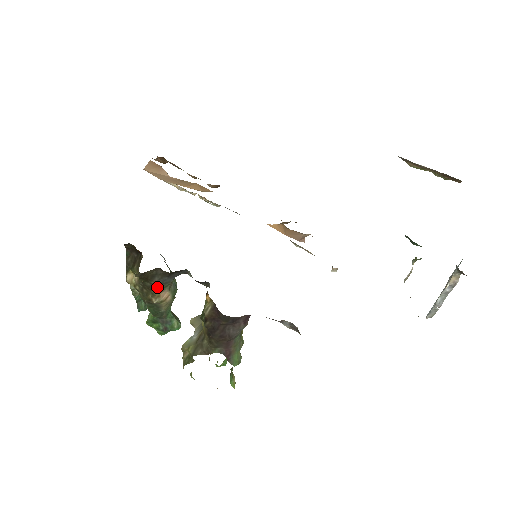
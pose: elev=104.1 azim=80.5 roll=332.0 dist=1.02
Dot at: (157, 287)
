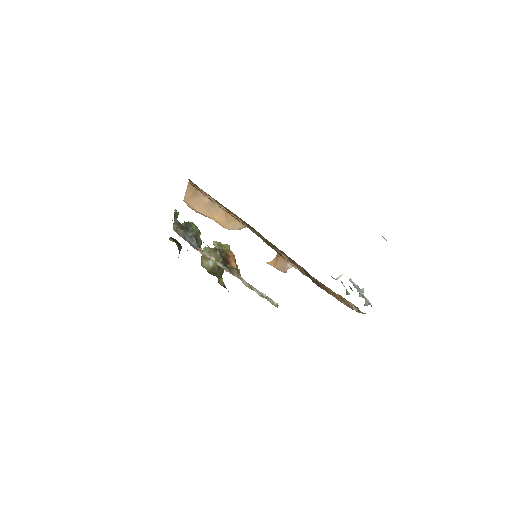
Dot at: occluded
